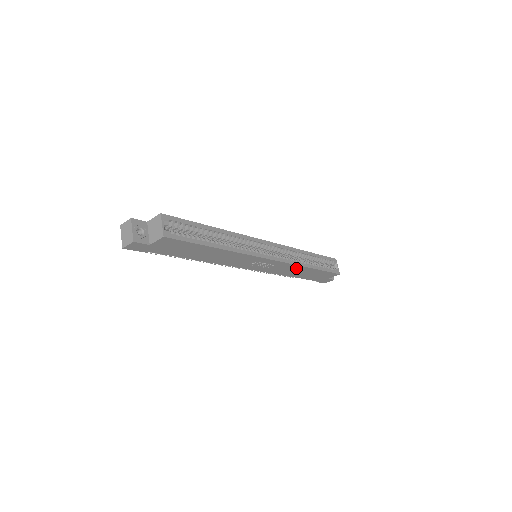
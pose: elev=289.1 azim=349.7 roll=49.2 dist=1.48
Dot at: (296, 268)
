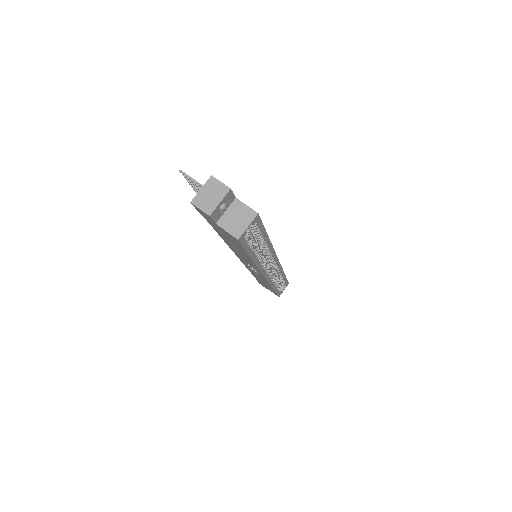
Dot at: occluded
